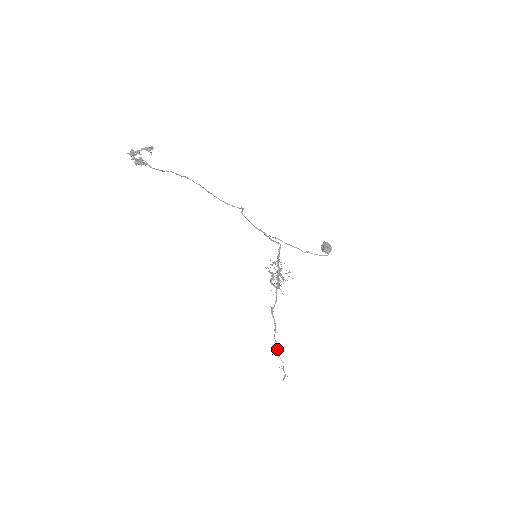
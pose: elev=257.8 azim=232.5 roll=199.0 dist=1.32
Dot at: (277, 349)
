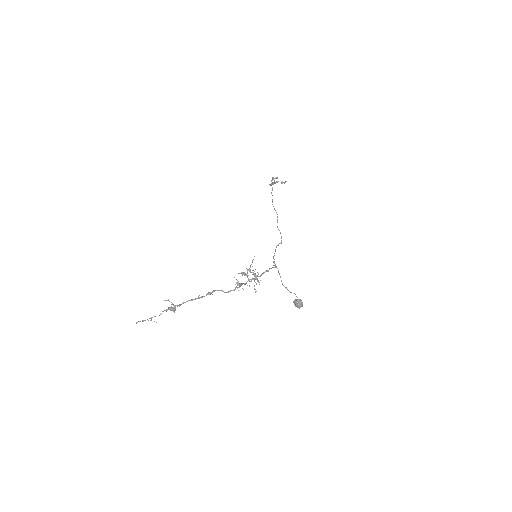
Dot at: occluded
